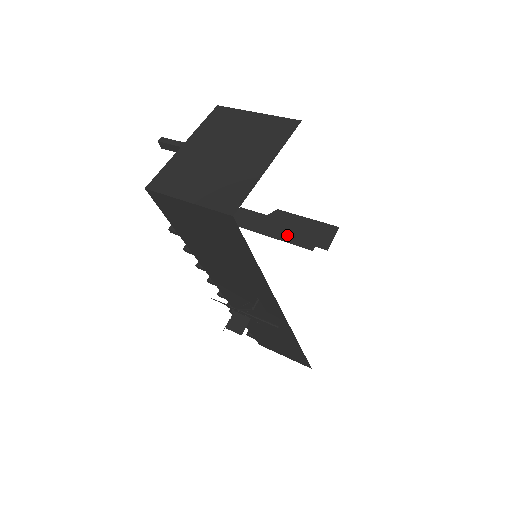
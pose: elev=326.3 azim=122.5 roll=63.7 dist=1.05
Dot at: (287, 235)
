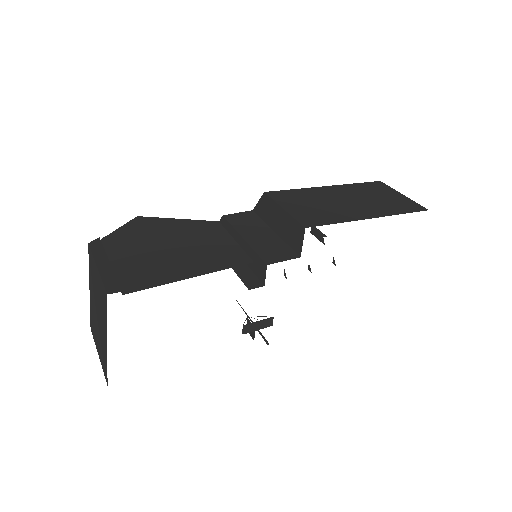
Dot at: occluded
